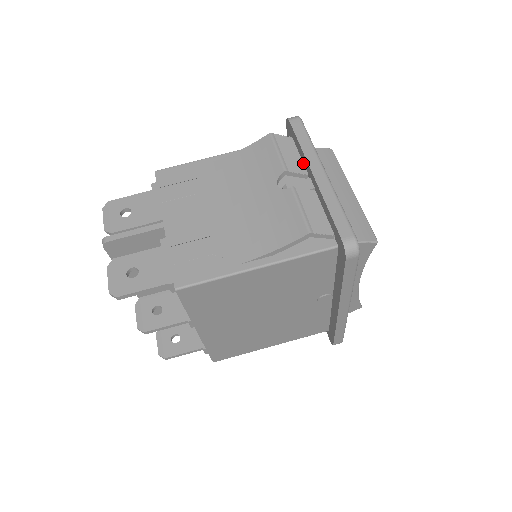
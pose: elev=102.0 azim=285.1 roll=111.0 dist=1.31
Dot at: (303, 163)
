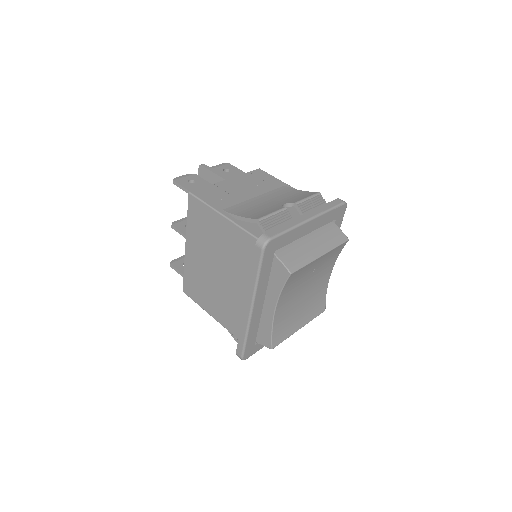
Dot at: occluded
